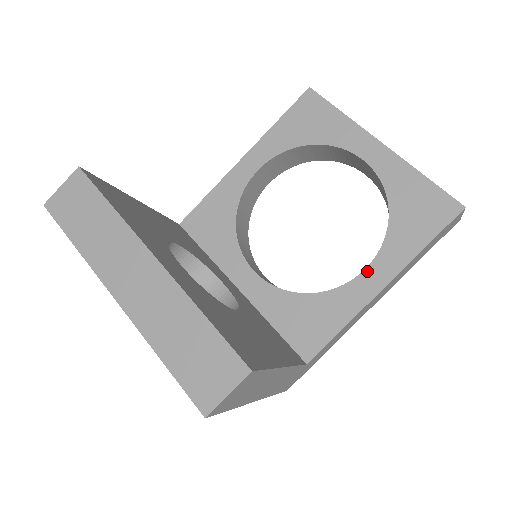
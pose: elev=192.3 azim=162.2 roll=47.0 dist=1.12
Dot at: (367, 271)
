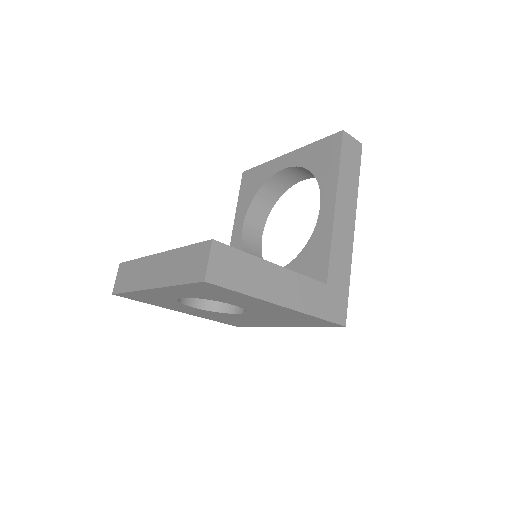
Dot at: (321, 207)
